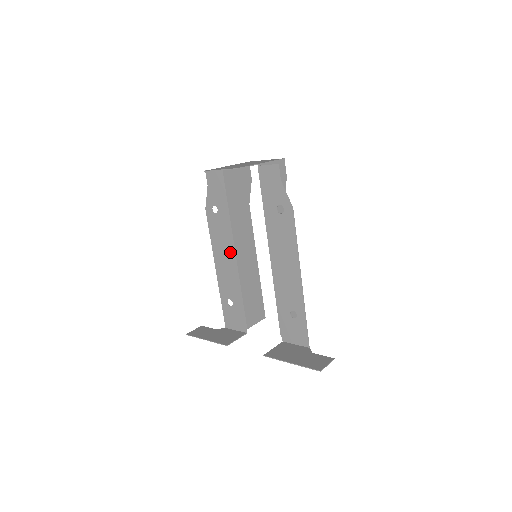
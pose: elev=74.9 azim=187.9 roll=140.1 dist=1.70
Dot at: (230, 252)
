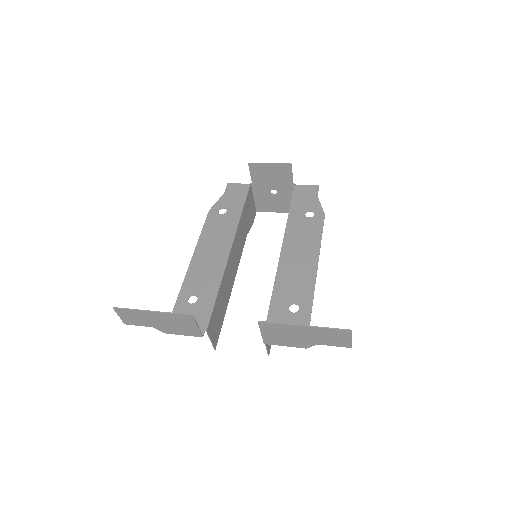
Dot at: (224, 247)
